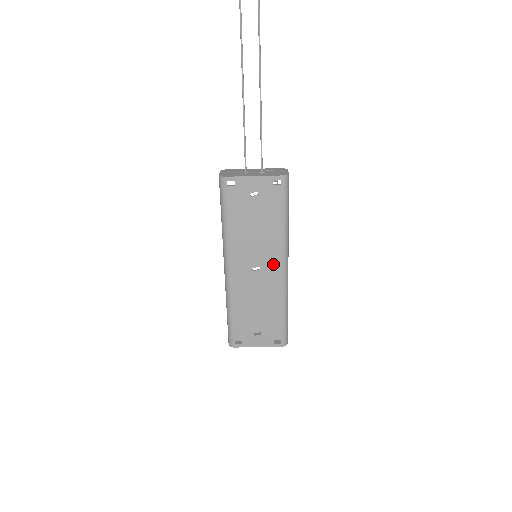
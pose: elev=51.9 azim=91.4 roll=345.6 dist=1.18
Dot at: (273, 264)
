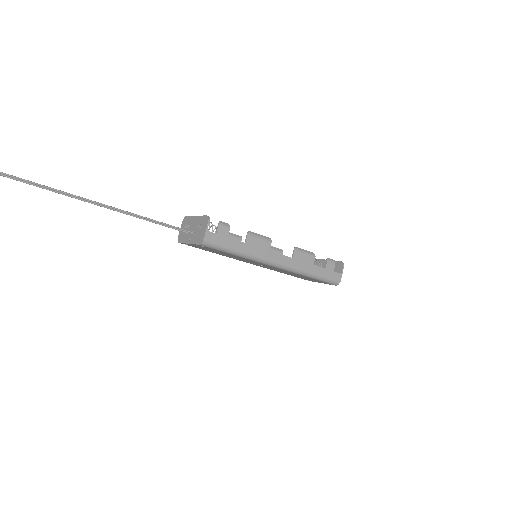
Dot at: (266, 265)
